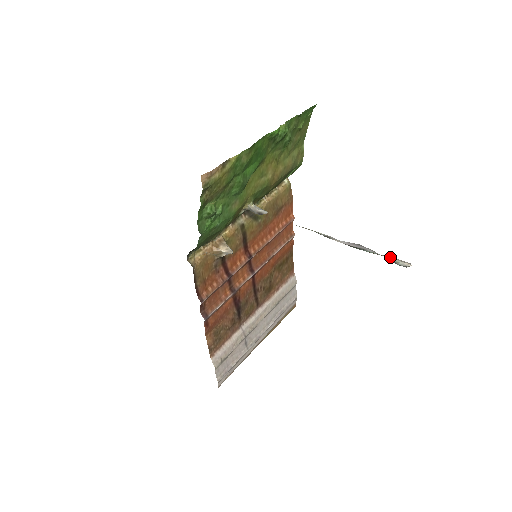
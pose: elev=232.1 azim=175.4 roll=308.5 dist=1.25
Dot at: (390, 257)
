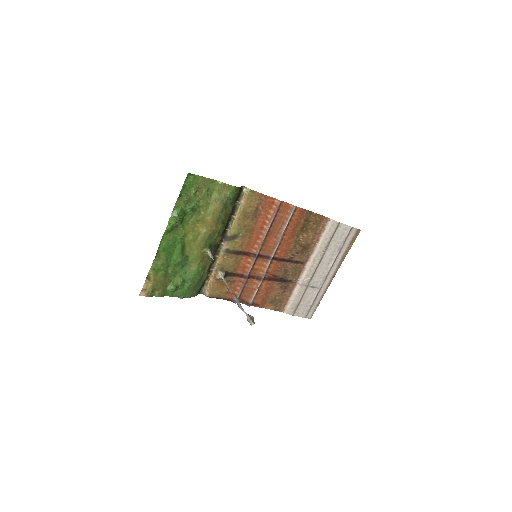
Dot at: (246, 315)
